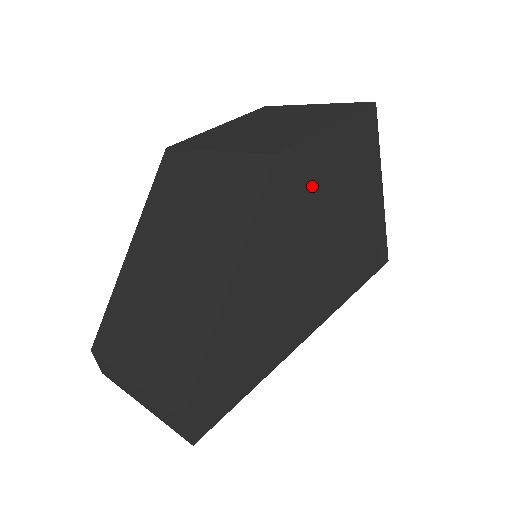
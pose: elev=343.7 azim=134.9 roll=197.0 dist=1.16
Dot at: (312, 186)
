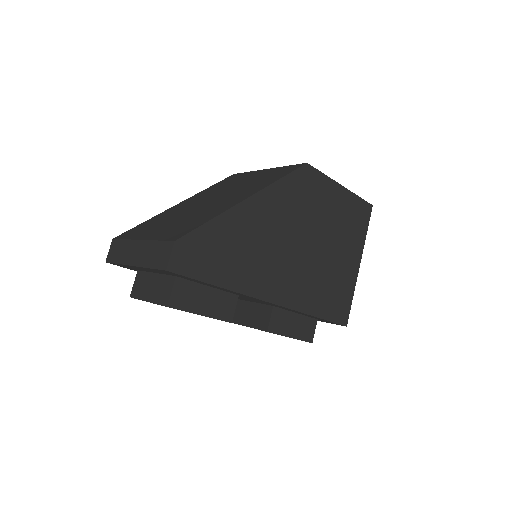
Dot at: (318, 205)
